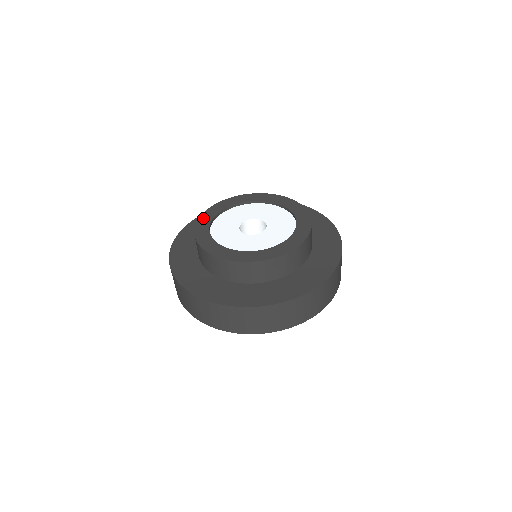
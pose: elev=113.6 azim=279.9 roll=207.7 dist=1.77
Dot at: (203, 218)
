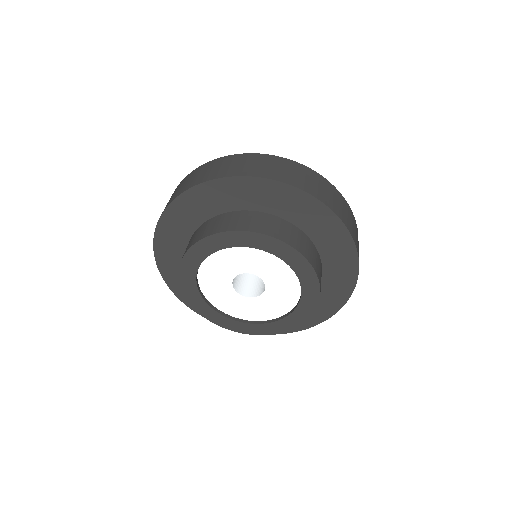
Dot at: (196, 251)
